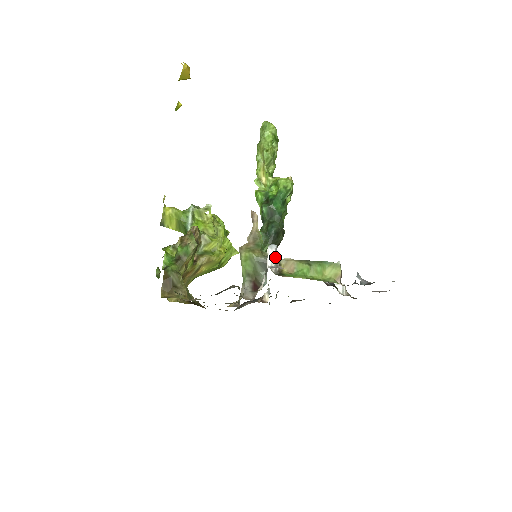
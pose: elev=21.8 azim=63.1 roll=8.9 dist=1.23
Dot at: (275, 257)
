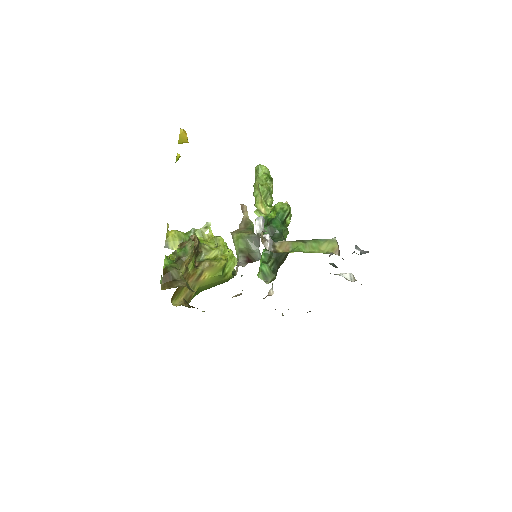
Dot at: (263, 226)
